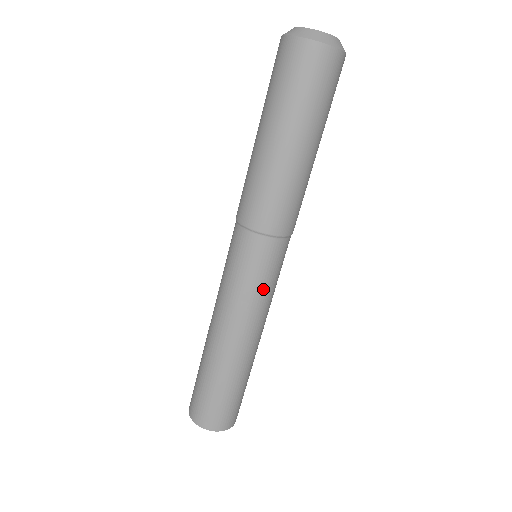
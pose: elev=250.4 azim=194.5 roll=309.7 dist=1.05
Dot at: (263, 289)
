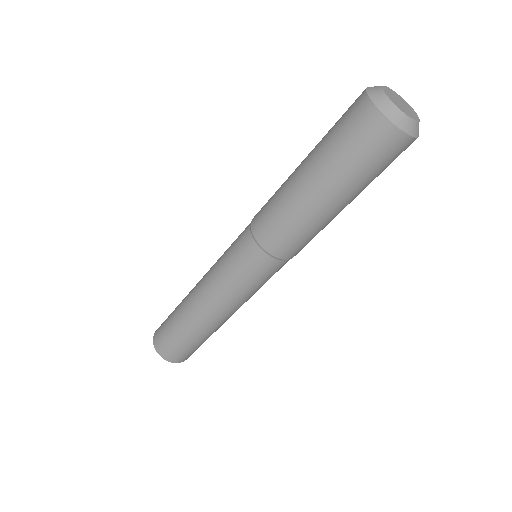
Dot at: (260, 287)
